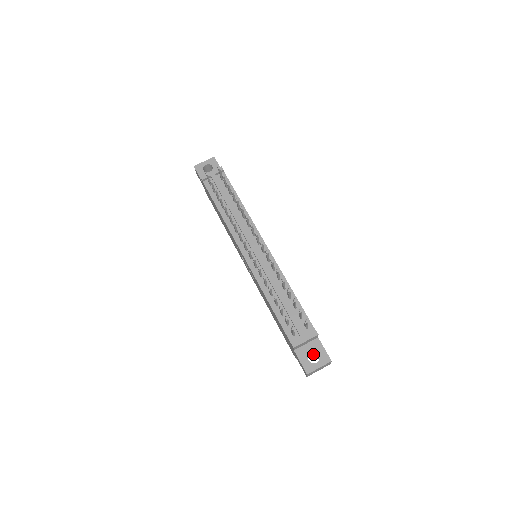
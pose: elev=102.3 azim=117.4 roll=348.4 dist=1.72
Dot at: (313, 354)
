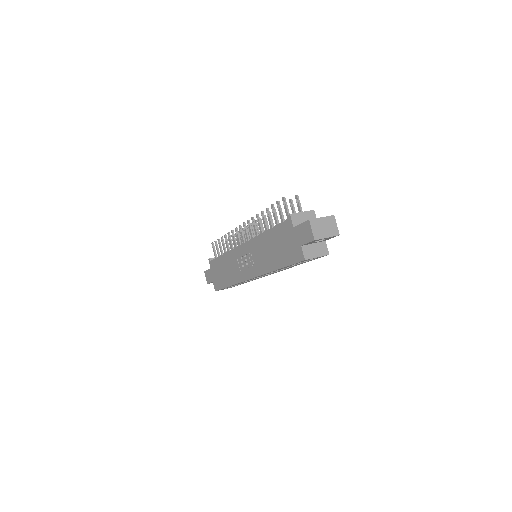
Dot at: (319, 240)
